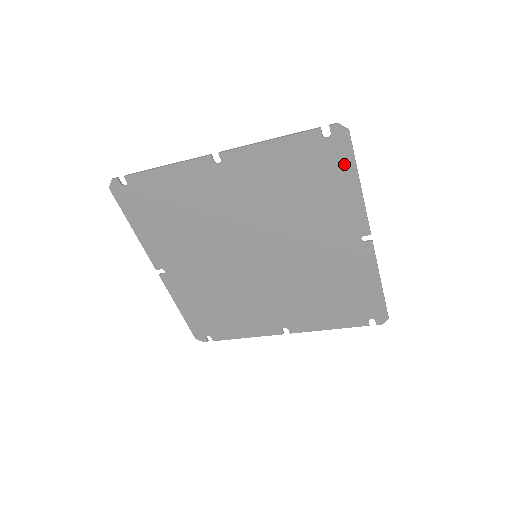
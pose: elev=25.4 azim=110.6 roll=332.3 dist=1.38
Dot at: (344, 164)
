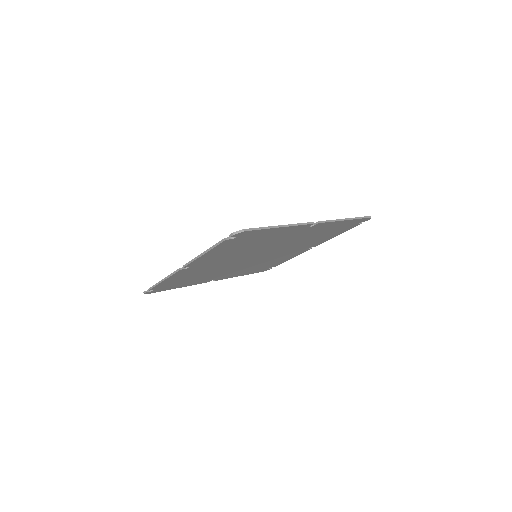
Dot at: (259, 232)
